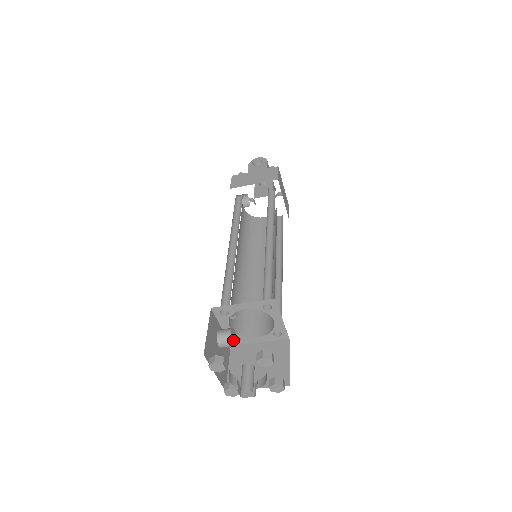
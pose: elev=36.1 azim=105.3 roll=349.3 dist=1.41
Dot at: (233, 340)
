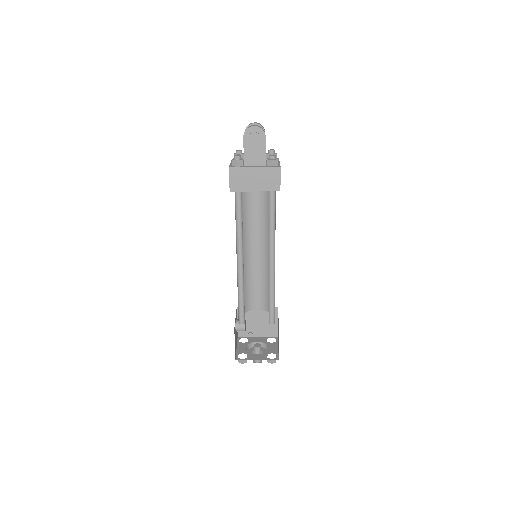
Dot at: (245, 327)
